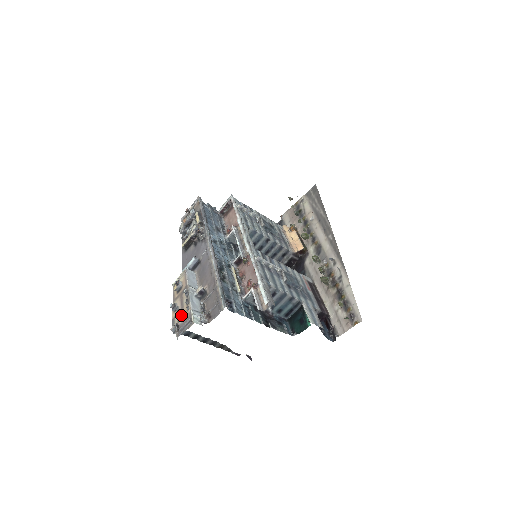
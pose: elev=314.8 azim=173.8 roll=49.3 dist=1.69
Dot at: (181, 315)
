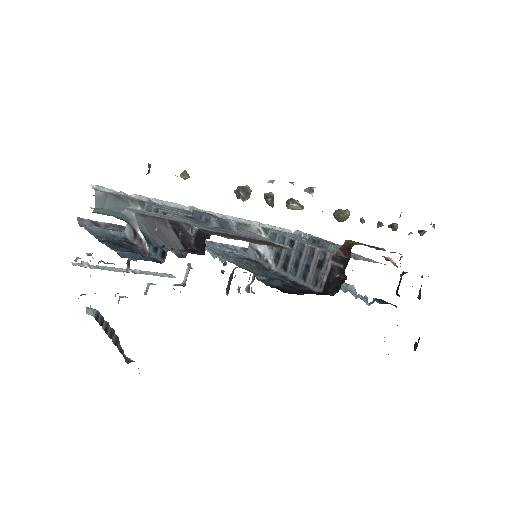
Dot at: occluded
